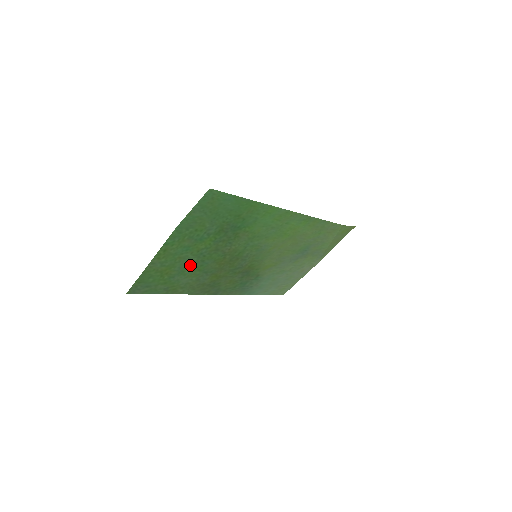
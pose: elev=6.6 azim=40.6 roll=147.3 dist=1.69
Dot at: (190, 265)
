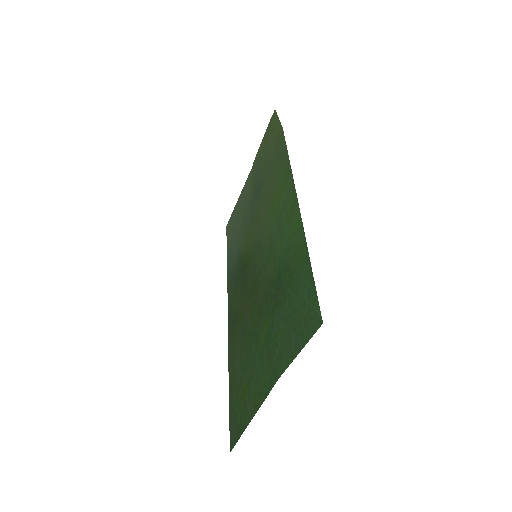
Dot at: (247, 354)
